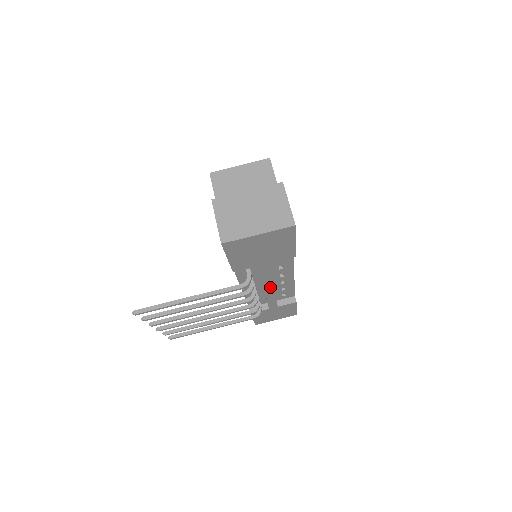
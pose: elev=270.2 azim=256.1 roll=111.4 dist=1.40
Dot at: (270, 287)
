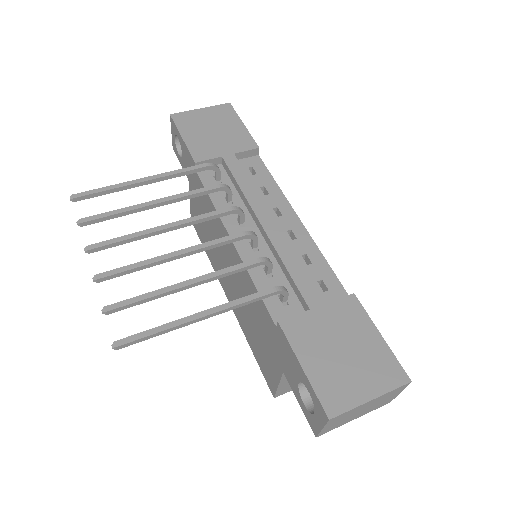
Dot at: (265, 216)
